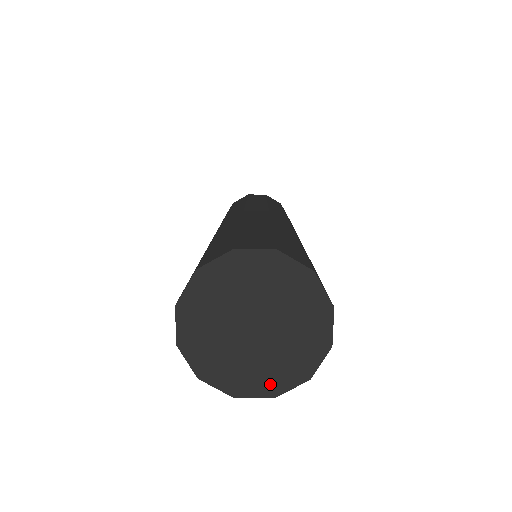
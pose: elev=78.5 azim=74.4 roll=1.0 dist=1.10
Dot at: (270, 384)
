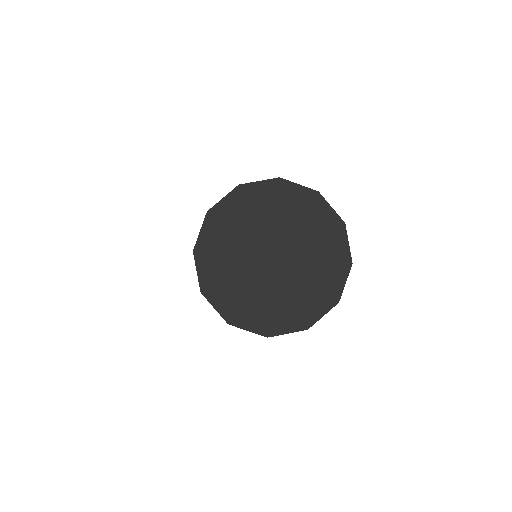
Dot at: (268, 321)
